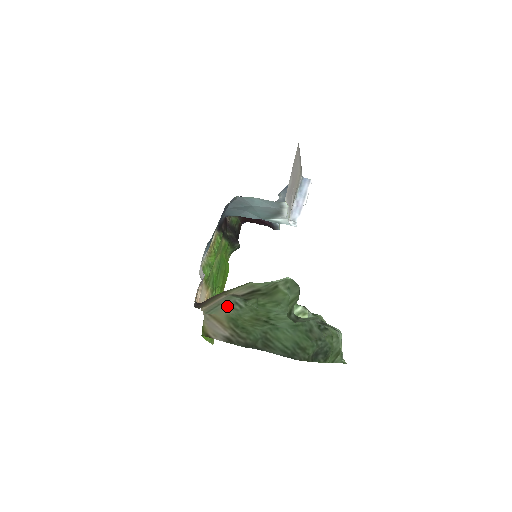
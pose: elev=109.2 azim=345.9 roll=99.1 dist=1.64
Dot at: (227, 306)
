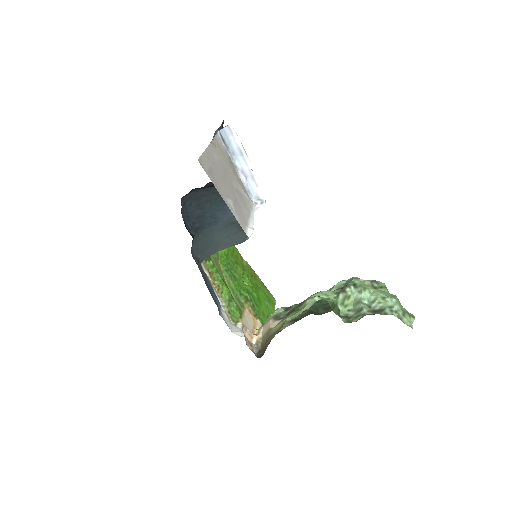
Dot at: occluded
